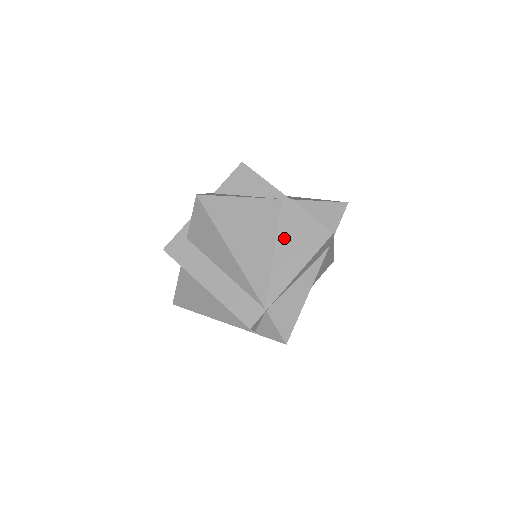
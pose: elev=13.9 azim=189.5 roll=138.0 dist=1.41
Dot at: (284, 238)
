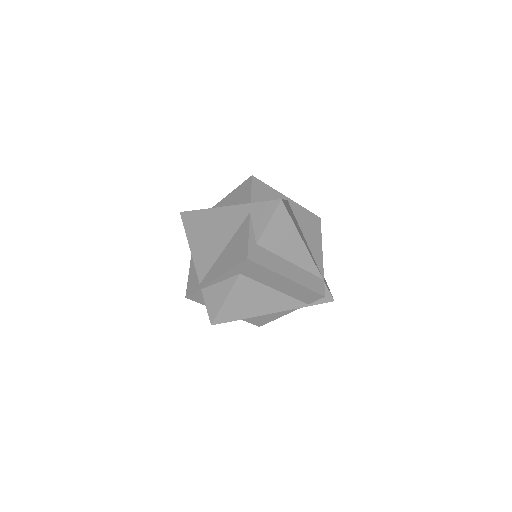
Dot at: (304, 228)
